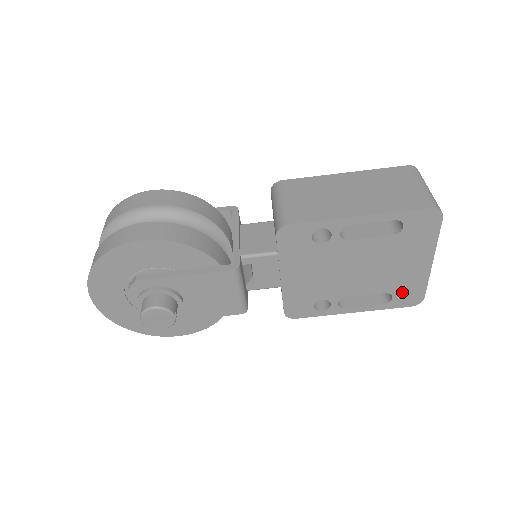
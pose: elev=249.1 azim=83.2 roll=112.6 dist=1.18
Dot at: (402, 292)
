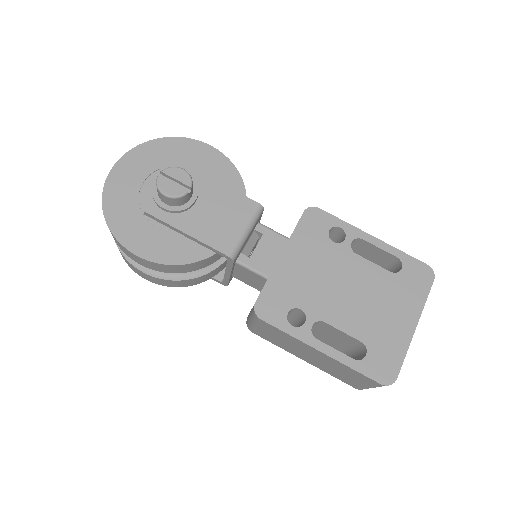
Dot at: (378, 353)
